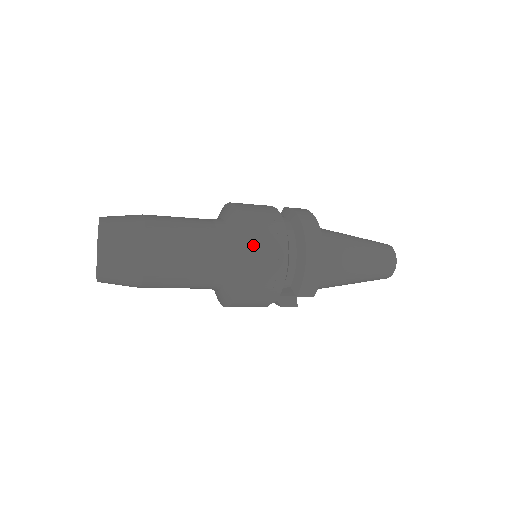
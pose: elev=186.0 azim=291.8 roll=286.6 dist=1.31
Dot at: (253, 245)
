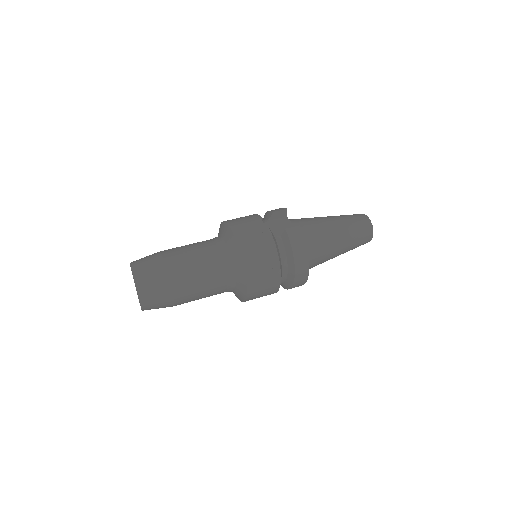
Dot at: (253, 294)
